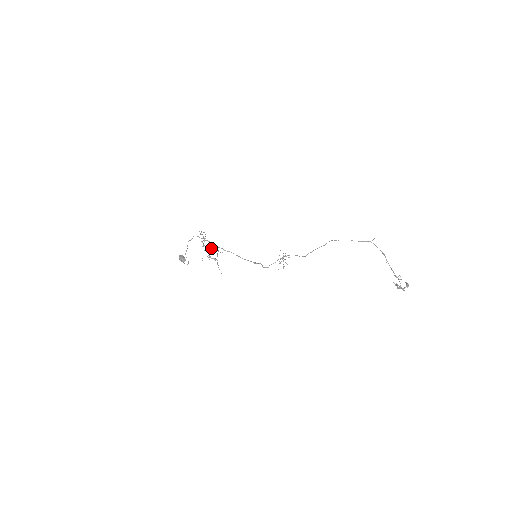
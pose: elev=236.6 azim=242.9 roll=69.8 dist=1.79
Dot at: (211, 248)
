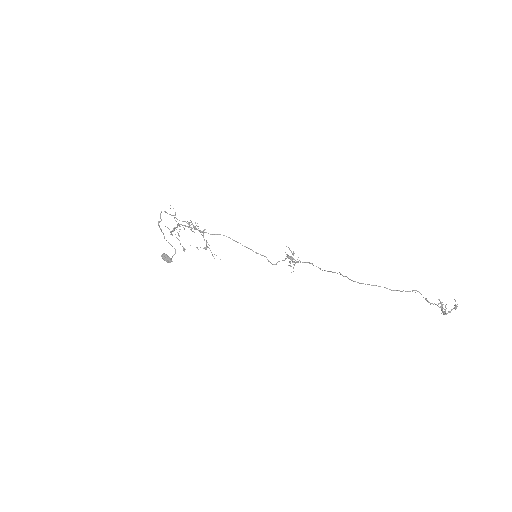
Dot at: occluded
